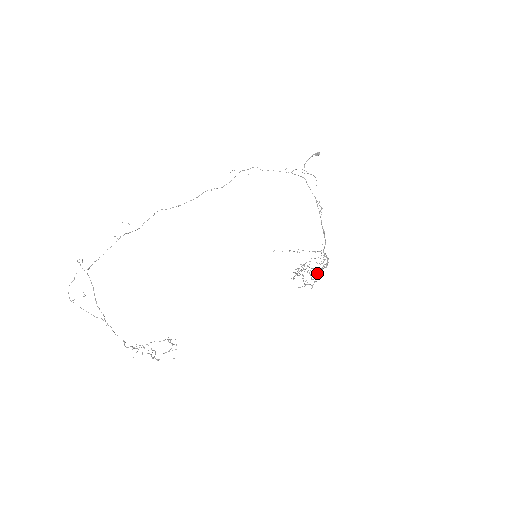
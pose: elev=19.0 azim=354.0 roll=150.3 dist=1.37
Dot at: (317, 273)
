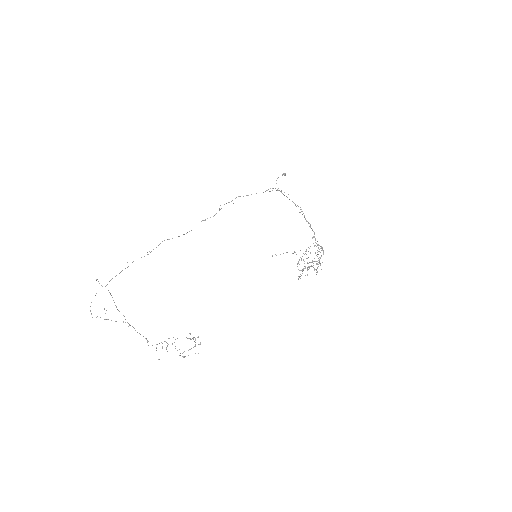
Dot at: occluded
